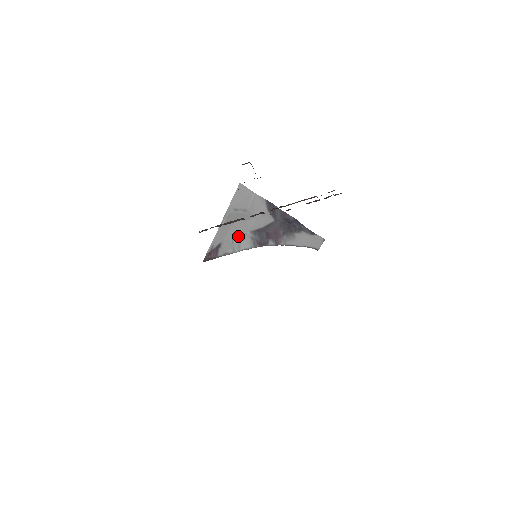
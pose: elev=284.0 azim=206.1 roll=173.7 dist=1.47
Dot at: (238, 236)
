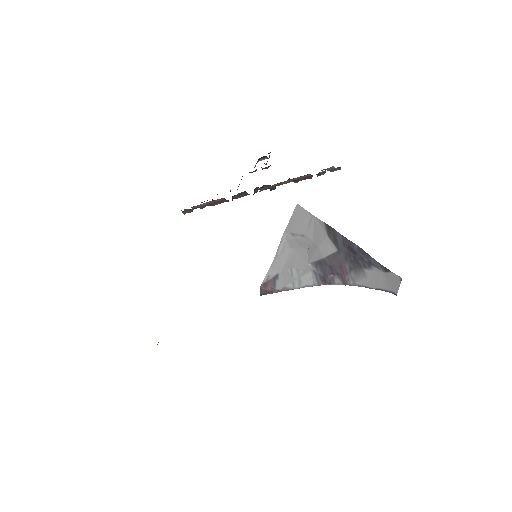
Dot at: (298, 268)
